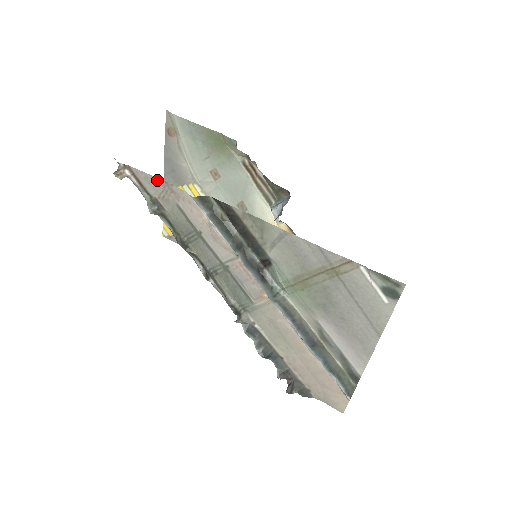
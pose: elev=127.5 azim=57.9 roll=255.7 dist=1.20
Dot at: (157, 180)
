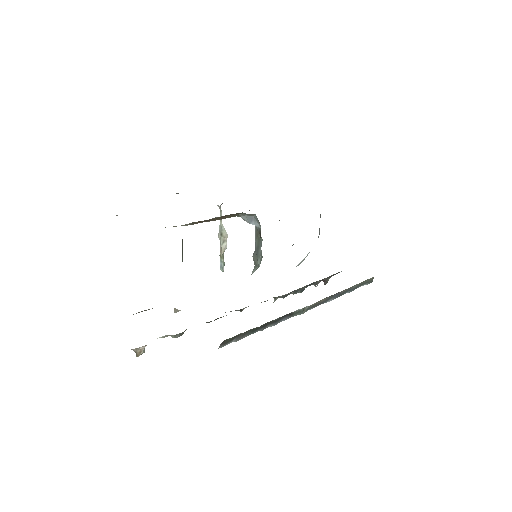
Dot at: occluded
